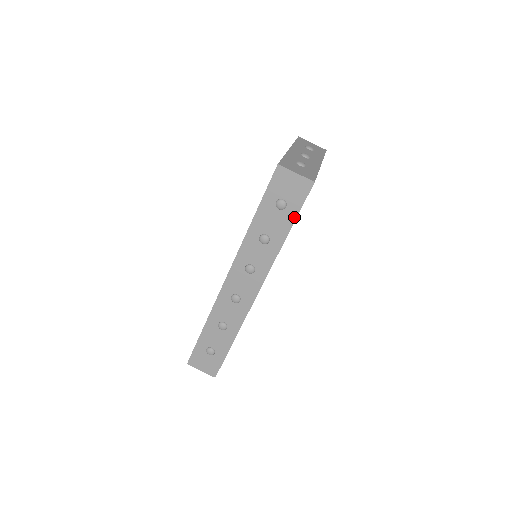
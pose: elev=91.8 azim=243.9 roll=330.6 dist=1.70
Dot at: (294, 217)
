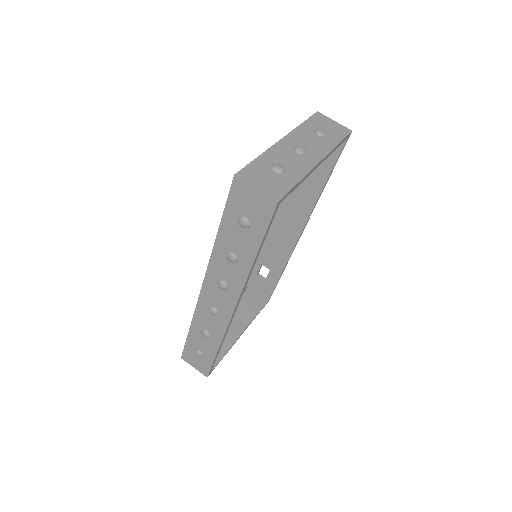
Dot at: (260, 238)
